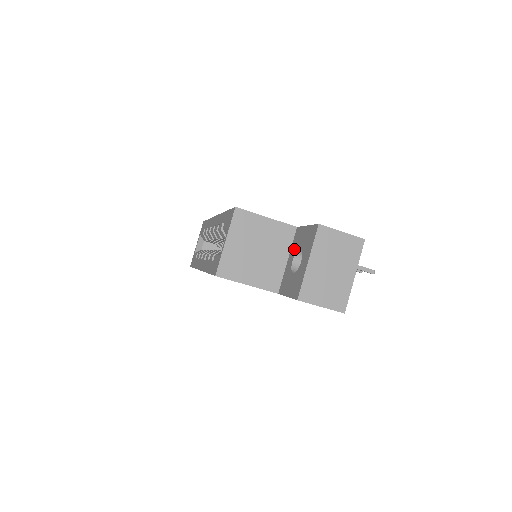
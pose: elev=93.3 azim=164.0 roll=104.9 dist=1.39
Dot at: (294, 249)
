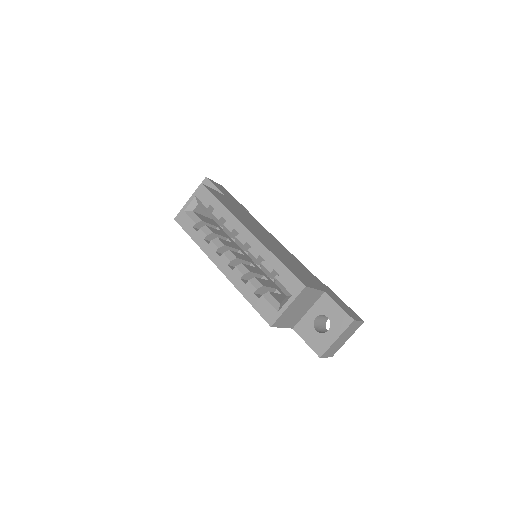
Dot at: (319, 310)
